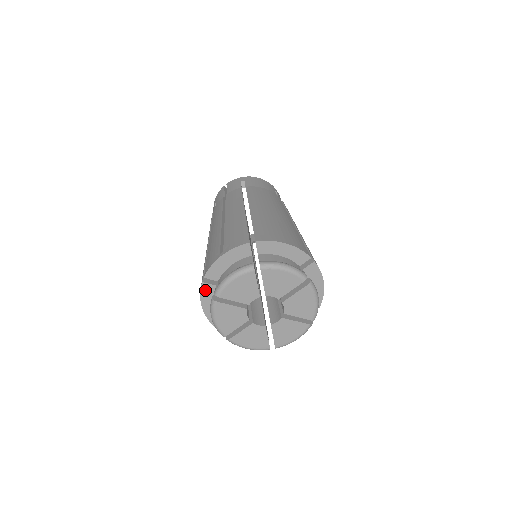
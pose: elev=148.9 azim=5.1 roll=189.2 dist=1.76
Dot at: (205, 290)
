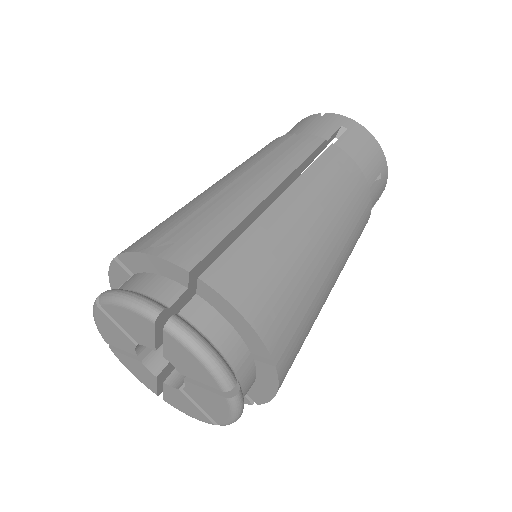
Dot at: (116, 269)
